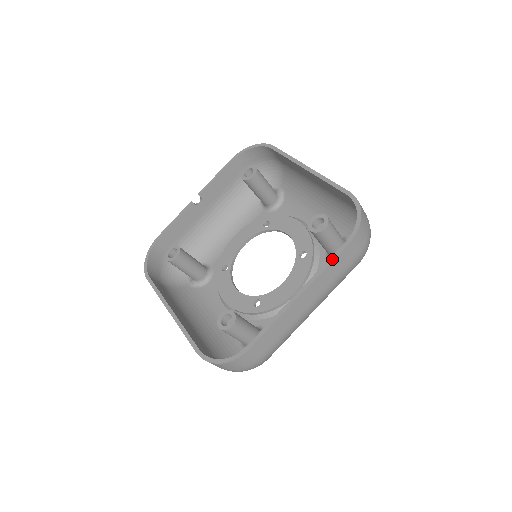
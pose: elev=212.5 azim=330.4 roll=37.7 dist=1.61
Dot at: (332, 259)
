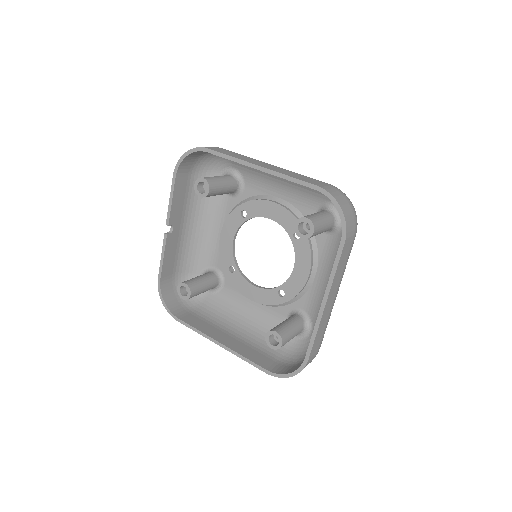
Dot at: (337, 262)
